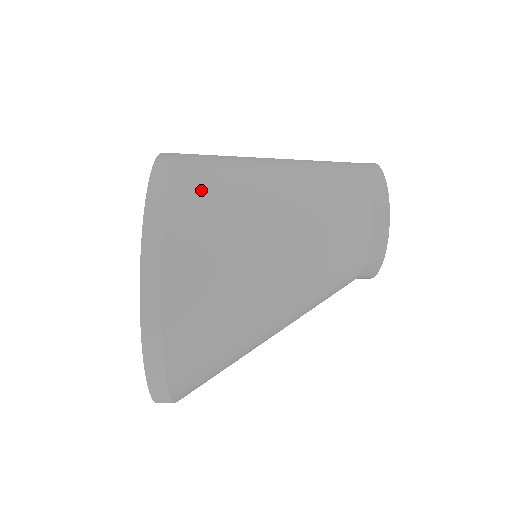
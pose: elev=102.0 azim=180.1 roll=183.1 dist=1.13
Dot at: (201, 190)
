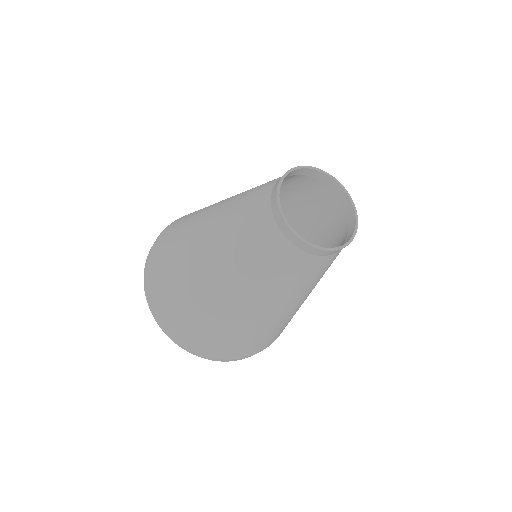
Dot at: occluded
